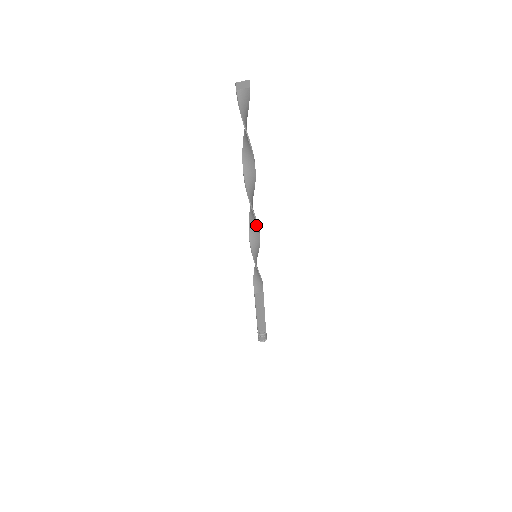
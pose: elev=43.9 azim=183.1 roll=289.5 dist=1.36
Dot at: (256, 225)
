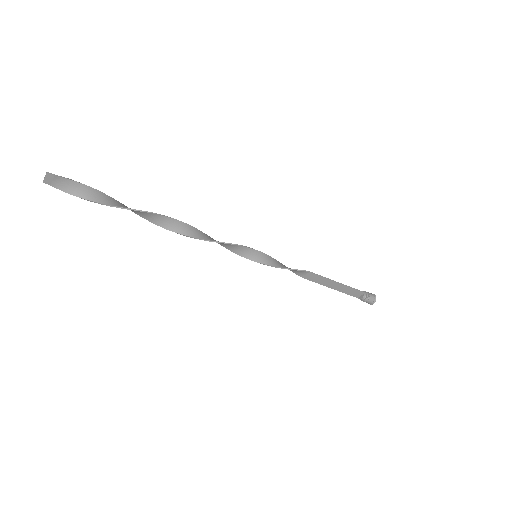
Dot at: occluded
